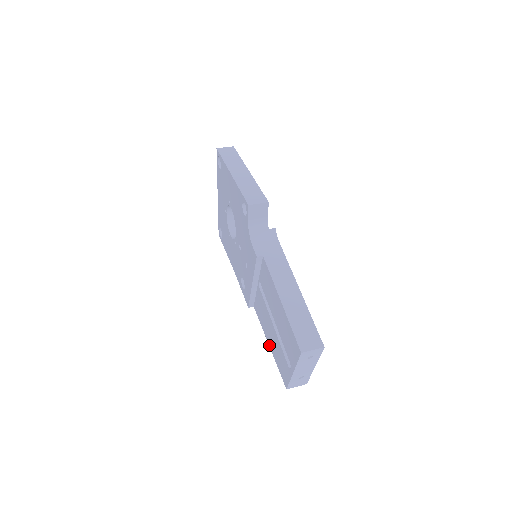
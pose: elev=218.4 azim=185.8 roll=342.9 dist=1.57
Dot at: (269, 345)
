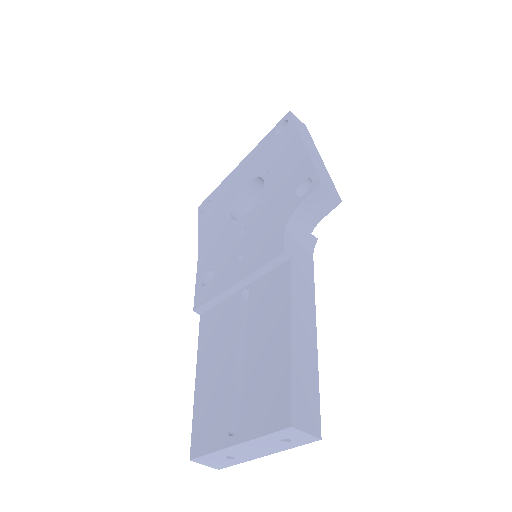
Dot at: (197, 378)
